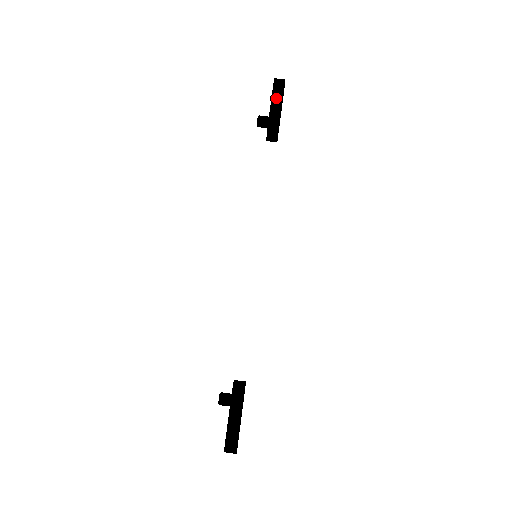
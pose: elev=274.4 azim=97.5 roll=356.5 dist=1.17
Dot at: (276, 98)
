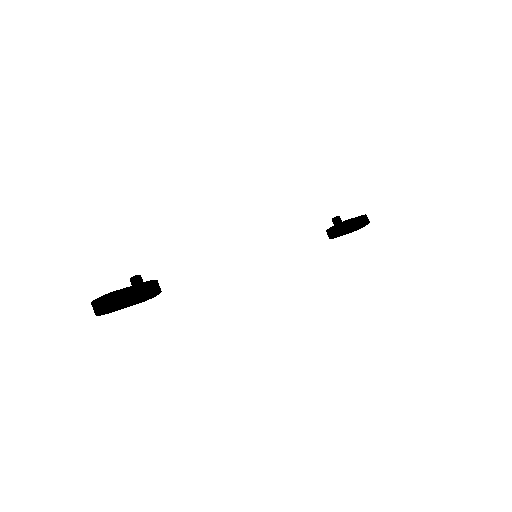
Dot at: (359, 220)
